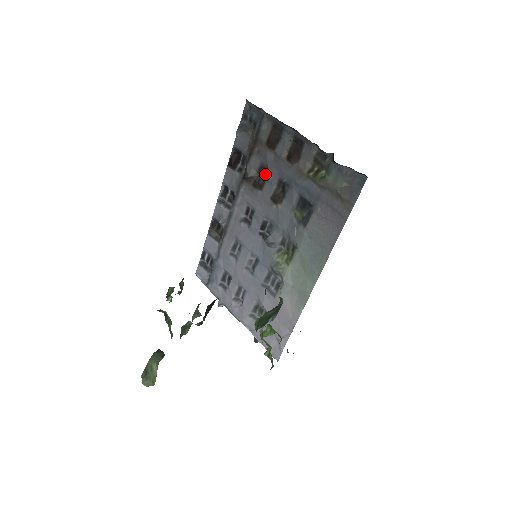
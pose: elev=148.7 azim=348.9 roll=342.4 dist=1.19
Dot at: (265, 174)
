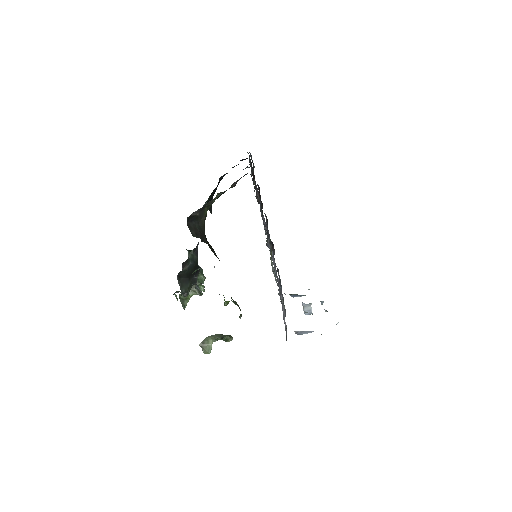
Dot at: (260, 196)
